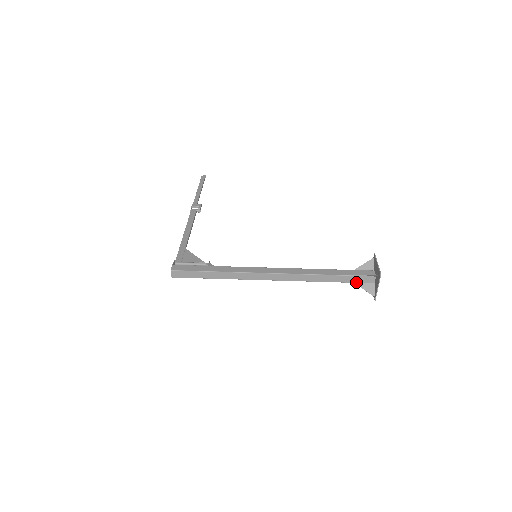
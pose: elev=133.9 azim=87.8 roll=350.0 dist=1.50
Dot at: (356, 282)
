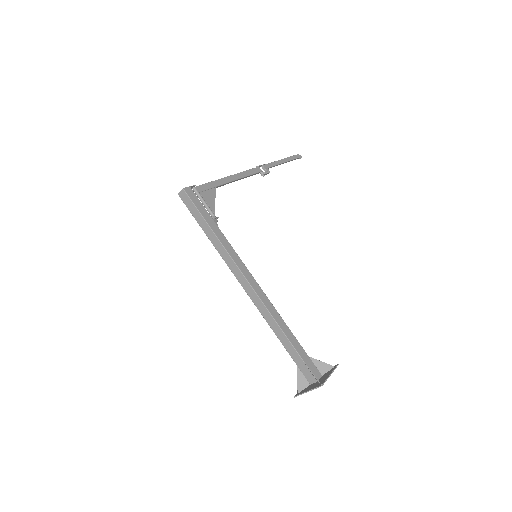
Dot at: (299, 366)
